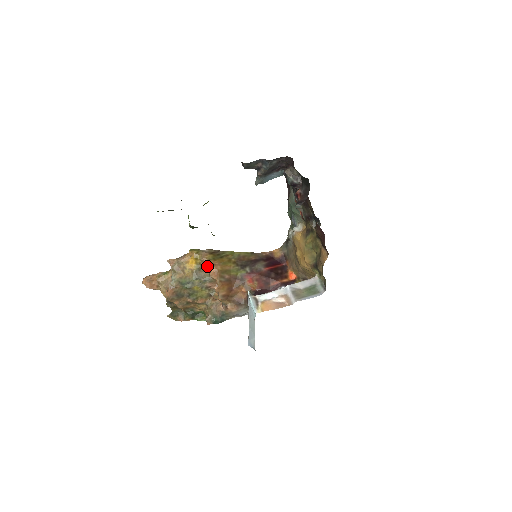
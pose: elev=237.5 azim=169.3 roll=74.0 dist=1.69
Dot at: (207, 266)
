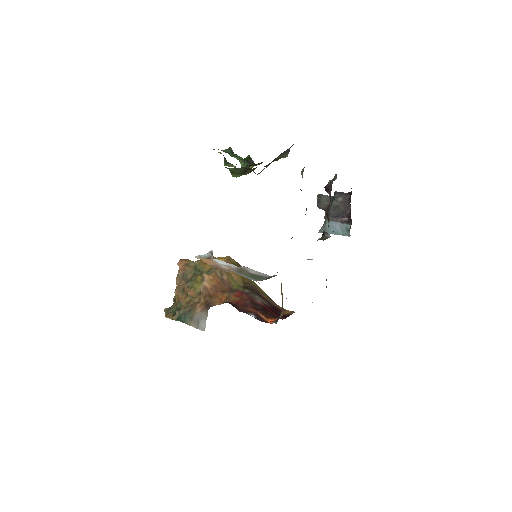
Dot at: occluded
